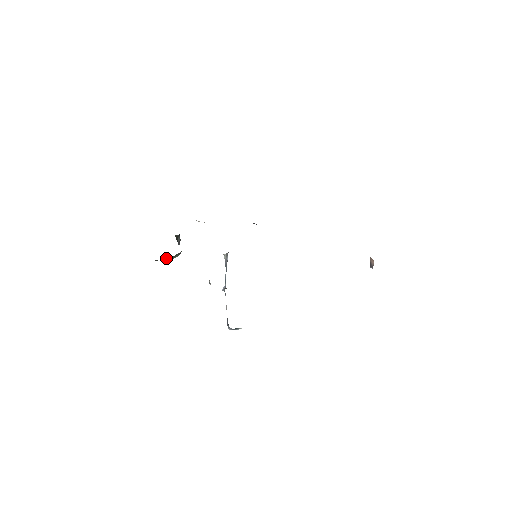
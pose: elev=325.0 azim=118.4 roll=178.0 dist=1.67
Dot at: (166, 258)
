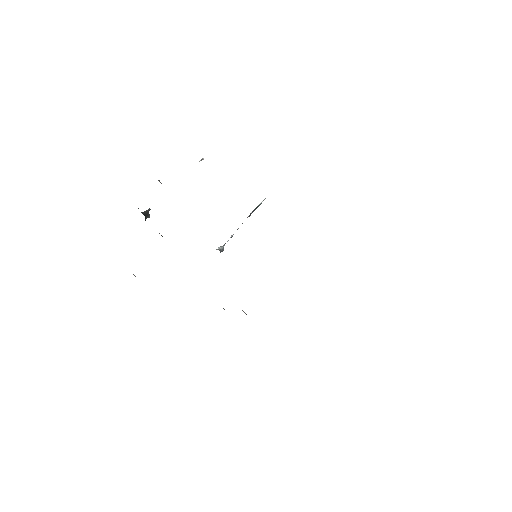
Dot at: occluded
